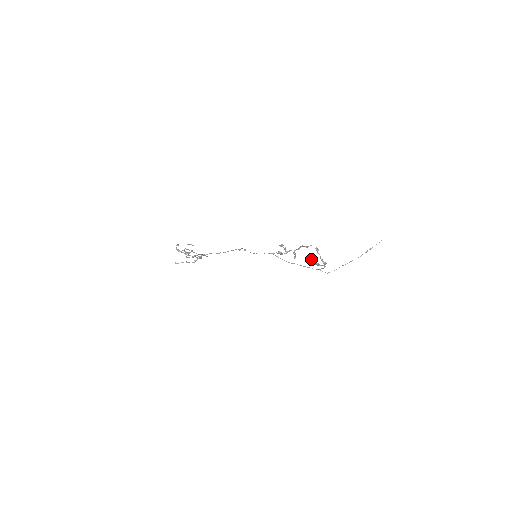
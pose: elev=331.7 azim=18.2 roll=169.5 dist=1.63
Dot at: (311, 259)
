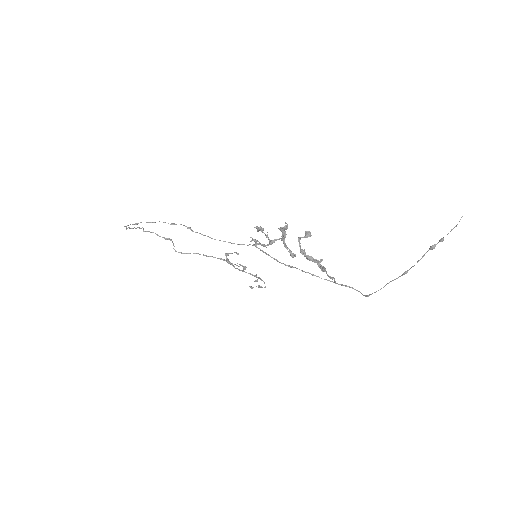
Dot at: (320, 260)
